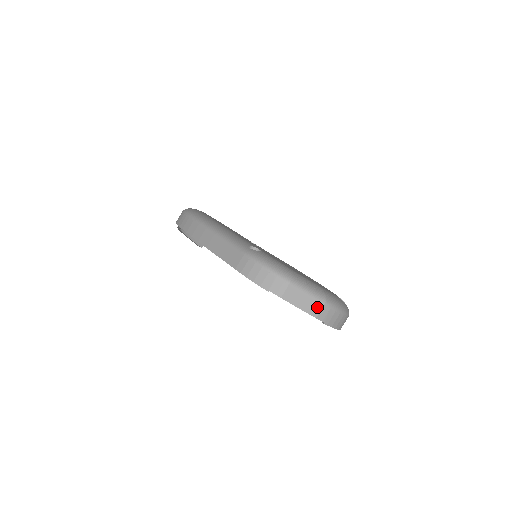
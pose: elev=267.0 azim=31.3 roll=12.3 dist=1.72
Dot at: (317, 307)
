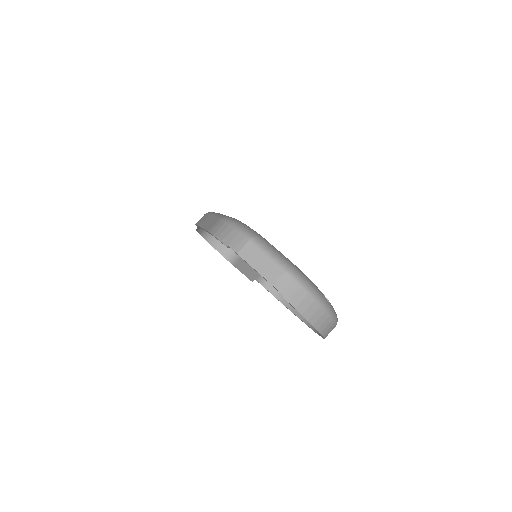
Dot at: (276, 273)
